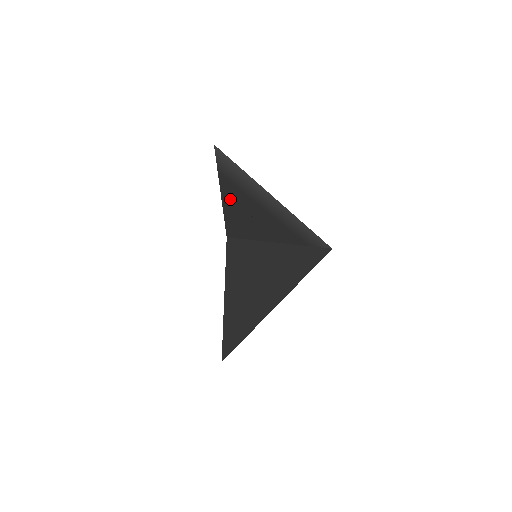
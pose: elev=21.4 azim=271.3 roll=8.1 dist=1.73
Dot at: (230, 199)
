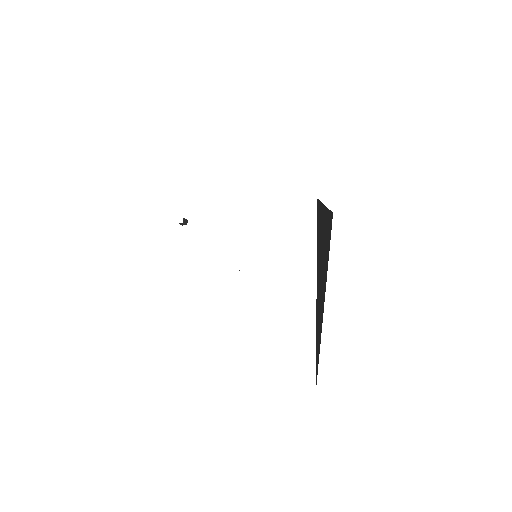
Dot at: occluded
